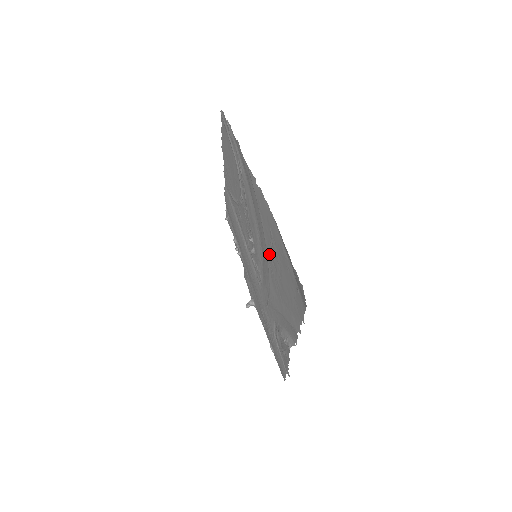
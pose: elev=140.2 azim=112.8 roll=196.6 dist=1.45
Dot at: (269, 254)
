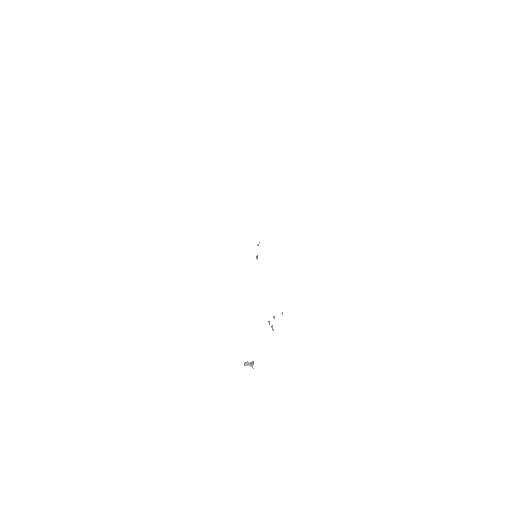
Dot at: occluded
